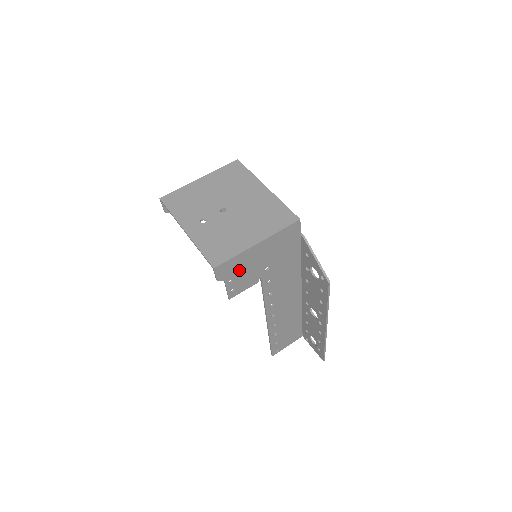
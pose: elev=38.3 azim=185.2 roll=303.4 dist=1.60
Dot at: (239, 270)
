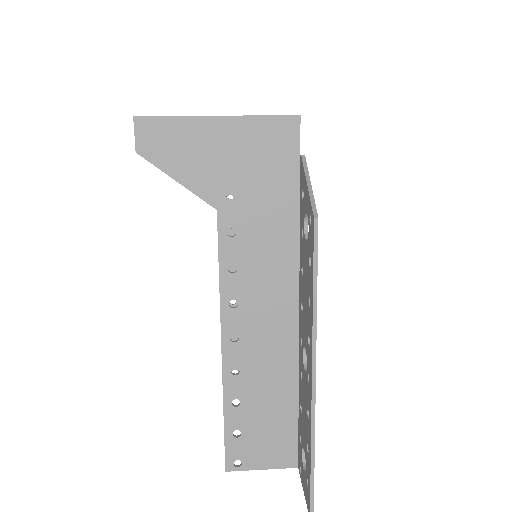
Dot at: (178, 156)
